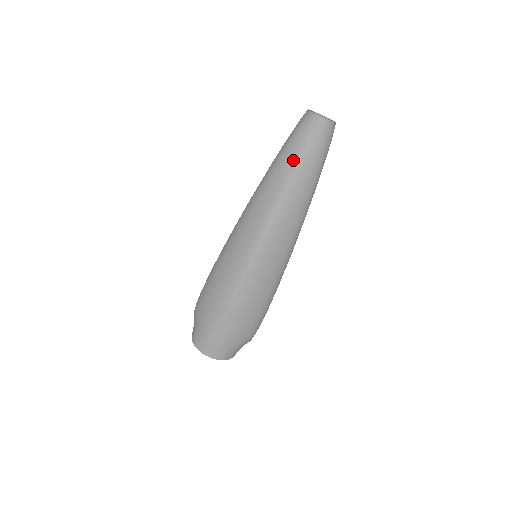
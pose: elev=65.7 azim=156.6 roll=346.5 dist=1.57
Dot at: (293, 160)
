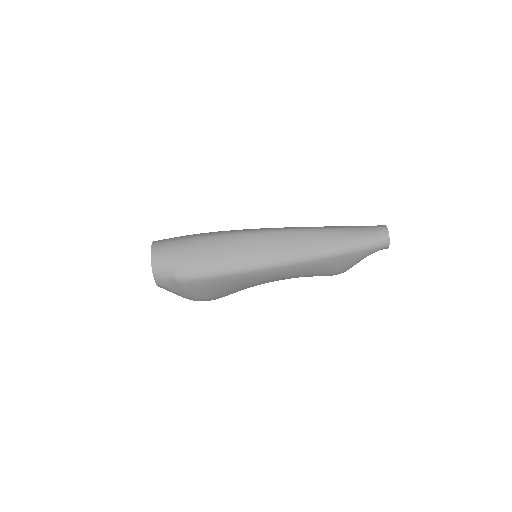
Dot at: (348, 227)
